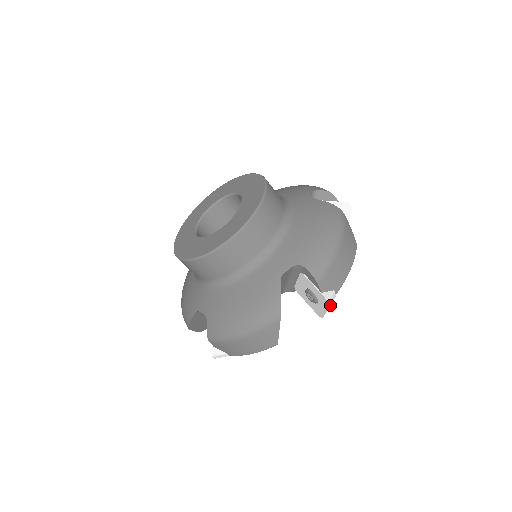
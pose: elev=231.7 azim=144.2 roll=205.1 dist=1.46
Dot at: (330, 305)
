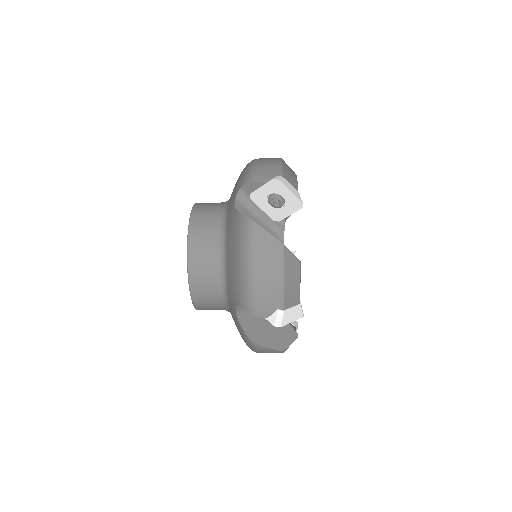
Dot at: occluded
